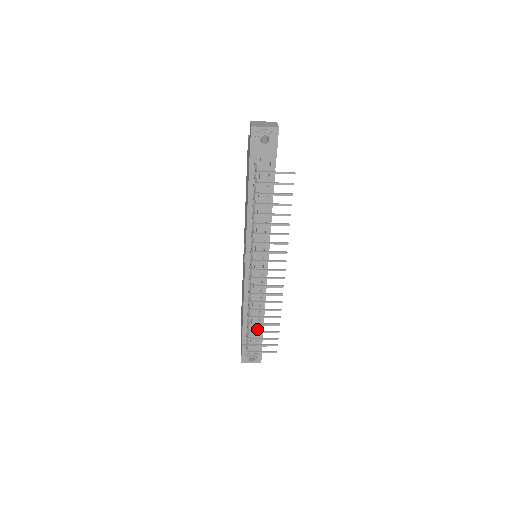
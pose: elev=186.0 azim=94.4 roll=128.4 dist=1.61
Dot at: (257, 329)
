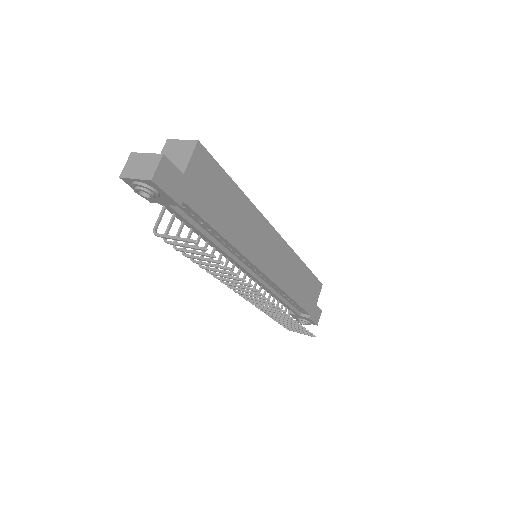
Dot at: (295, 306)
